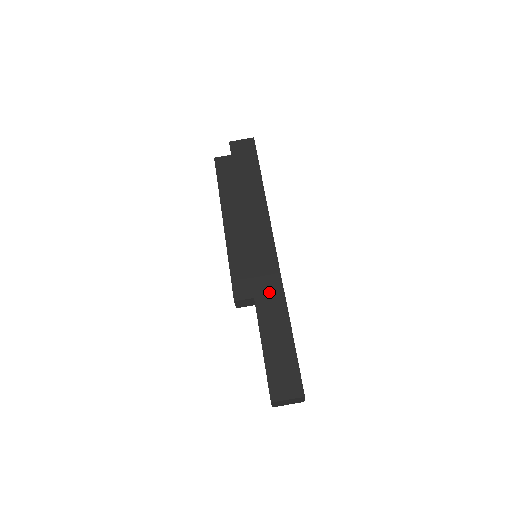
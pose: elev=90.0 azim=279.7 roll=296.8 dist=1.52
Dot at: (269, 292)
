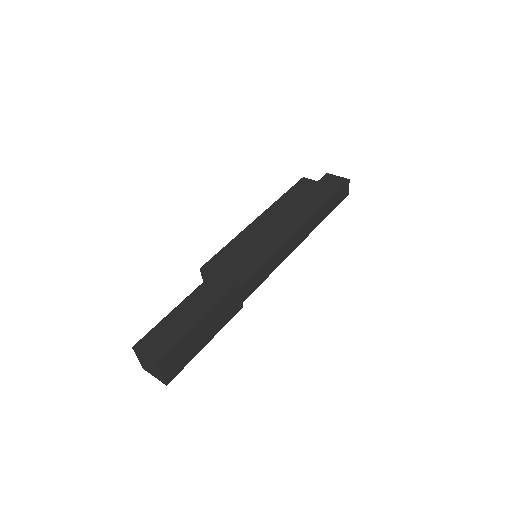
Dot at: occluded
